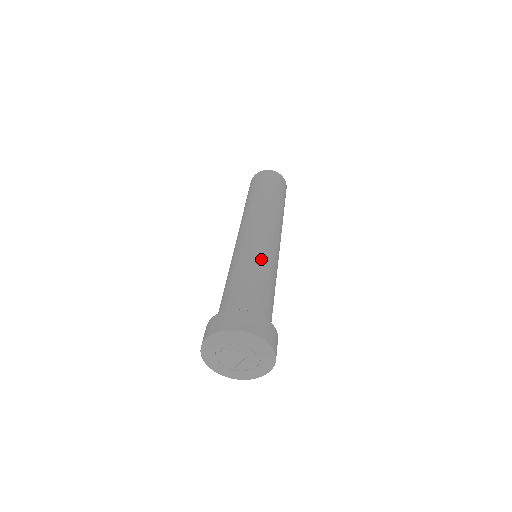
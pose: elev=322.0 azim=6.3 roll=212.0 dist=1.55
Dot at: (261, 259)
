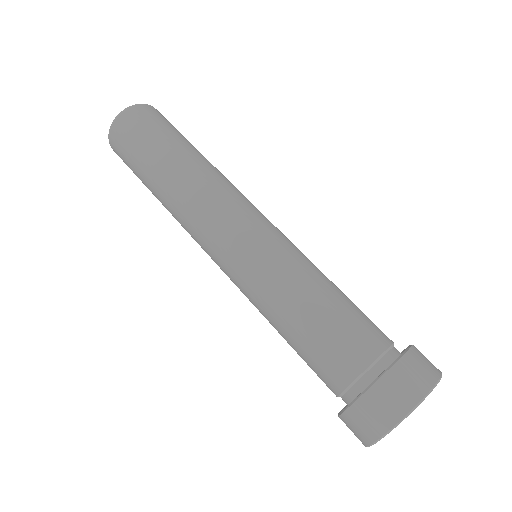
Dot at: (285, 279)
